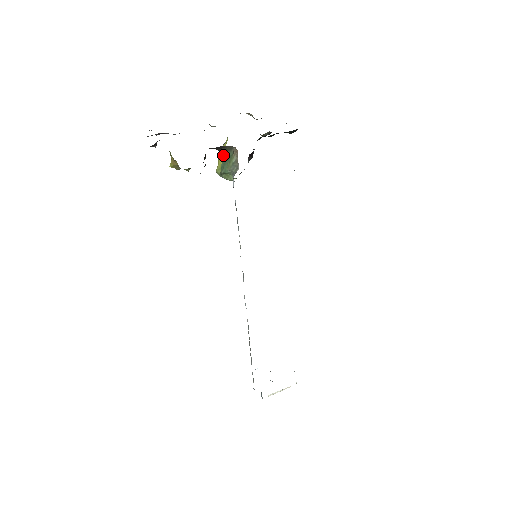
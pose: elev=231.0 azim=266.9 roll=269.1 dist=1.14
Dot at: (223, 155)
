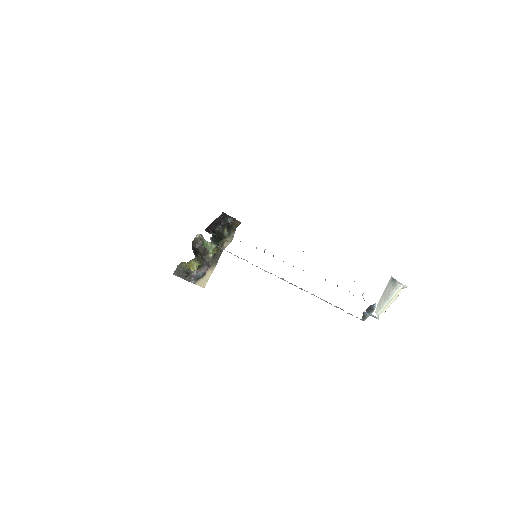
Dot at: occluded
